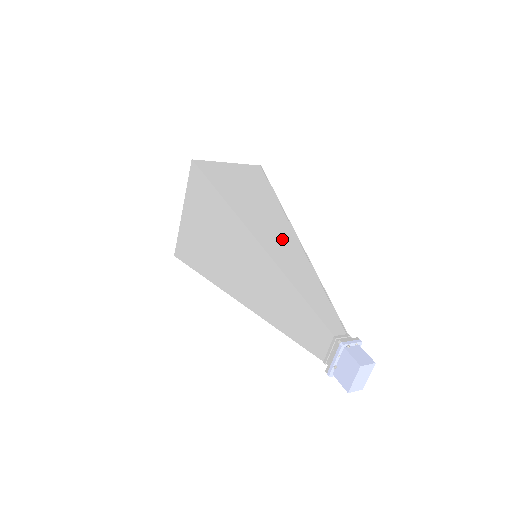
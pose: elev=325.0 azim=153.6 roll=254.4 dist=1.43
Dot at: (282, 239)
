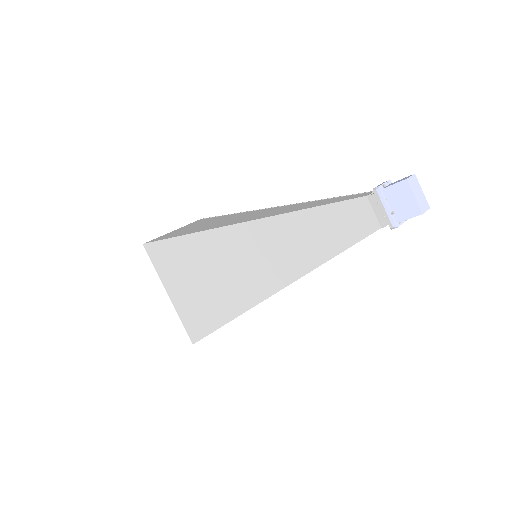
Dot at: (262, 213)
